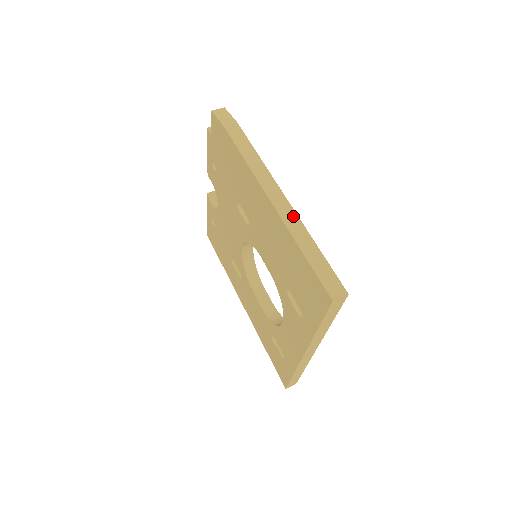
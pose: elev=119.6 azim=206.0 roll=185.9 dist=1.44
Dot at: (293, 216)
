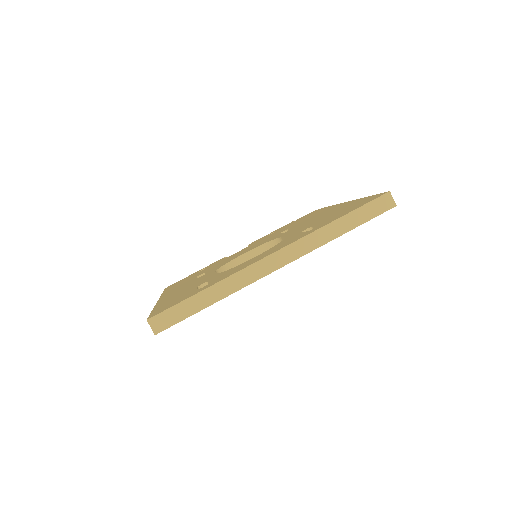
Dot at: occluded
